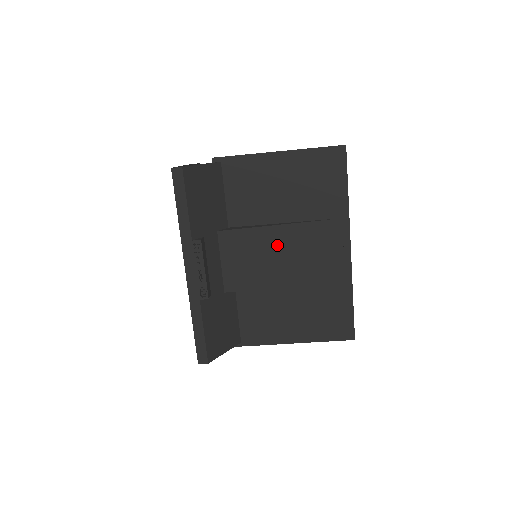
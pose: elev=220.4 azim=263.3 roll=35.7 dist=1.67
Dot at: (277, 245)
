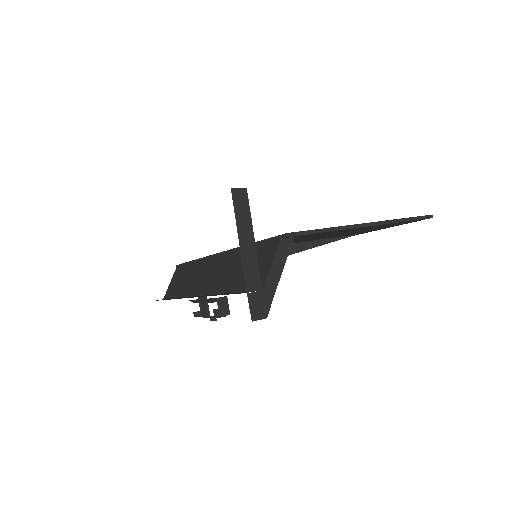
Dot at: occluded
